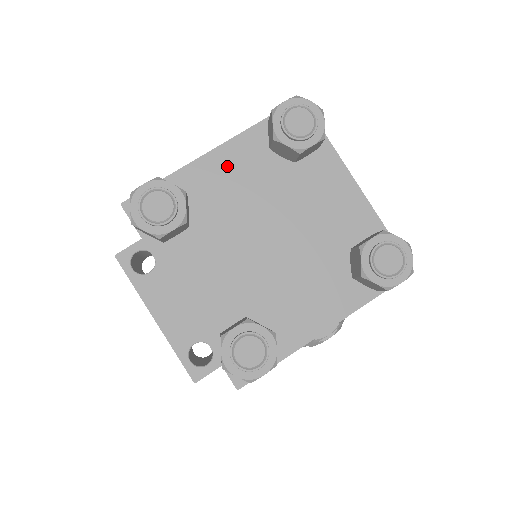
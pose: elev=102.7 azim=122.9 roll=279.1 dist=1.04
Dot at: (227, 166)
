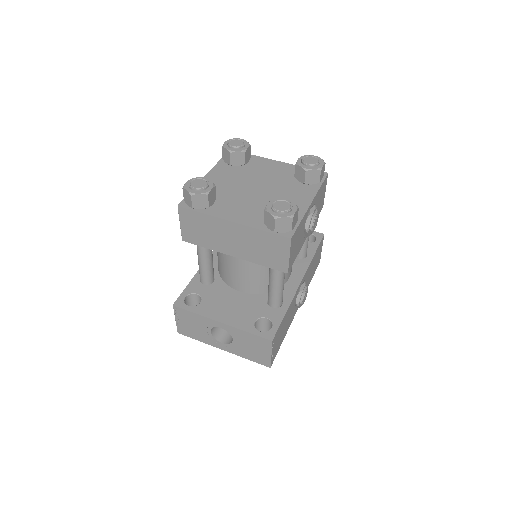
Dot at: (216, 177)
